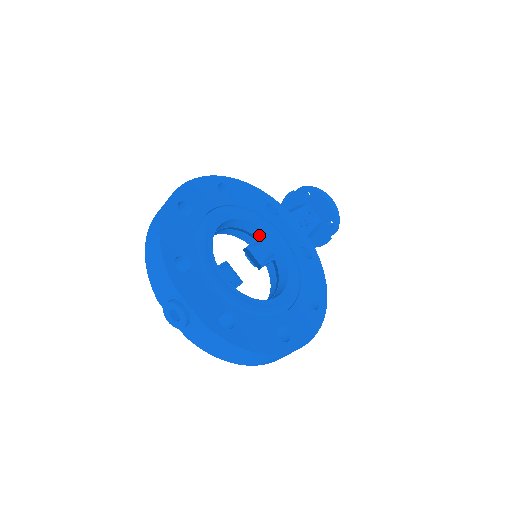
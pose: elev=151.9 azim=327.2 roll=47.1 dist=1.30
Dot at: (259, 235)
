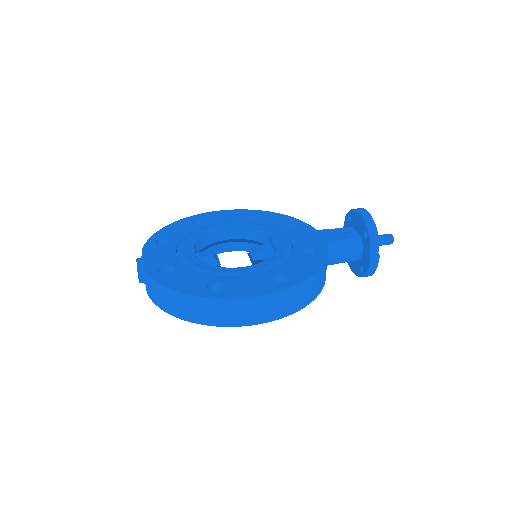
Dot at: (269, 243)
